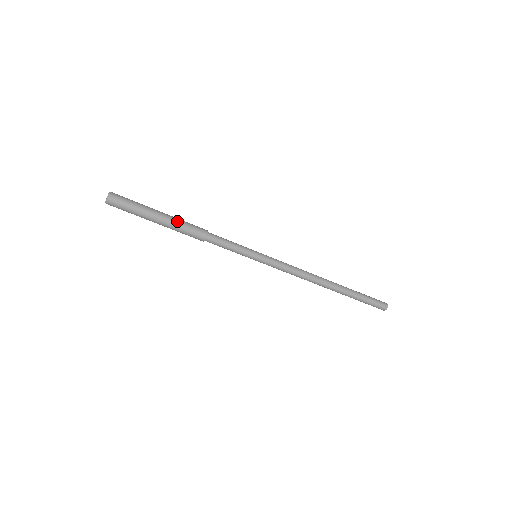
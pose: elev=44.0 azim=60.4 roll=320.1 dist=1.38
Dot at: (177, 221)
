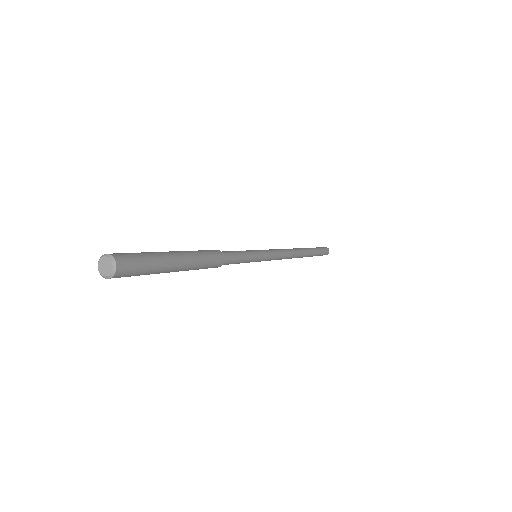
Dot at: (196, 265)
